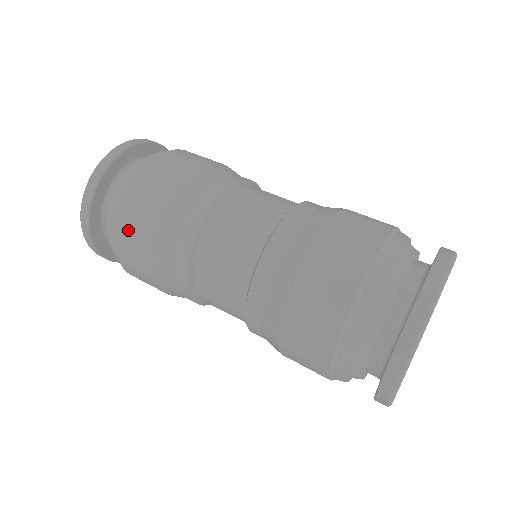
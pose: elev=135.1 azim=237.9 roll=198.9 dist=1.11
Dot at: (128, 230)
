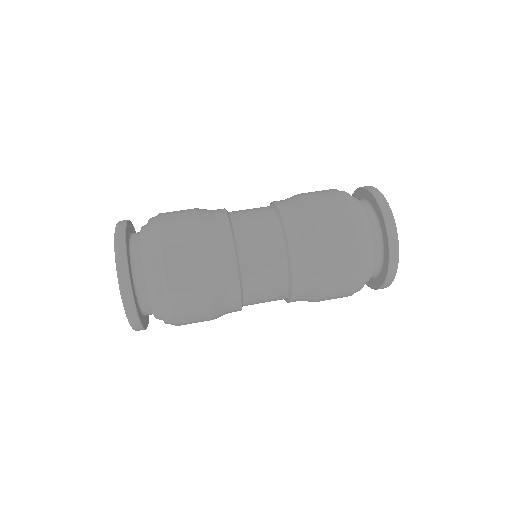
Dot at: (177, 267)
